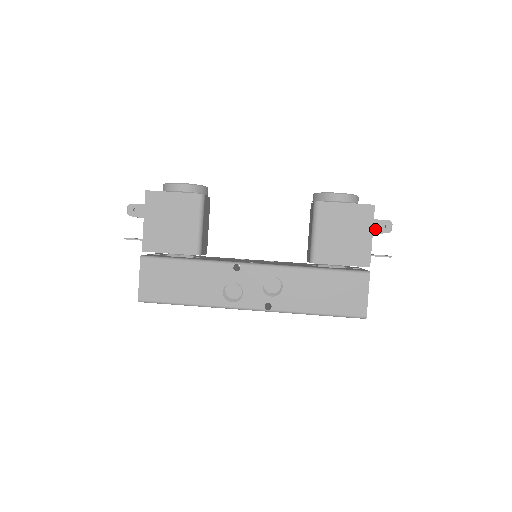
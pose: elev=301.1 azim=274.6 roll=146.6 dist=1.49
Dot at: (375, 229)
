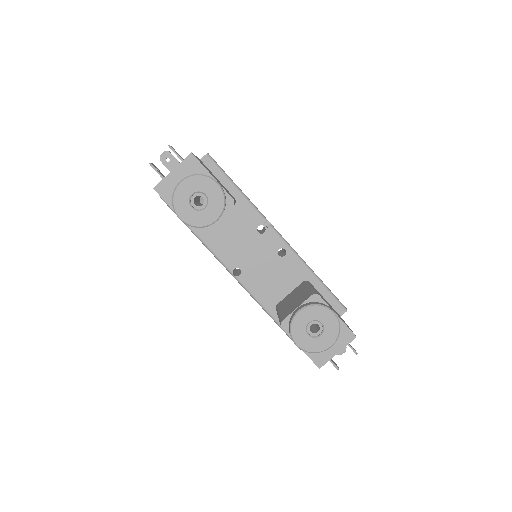
Dot at: occluded
